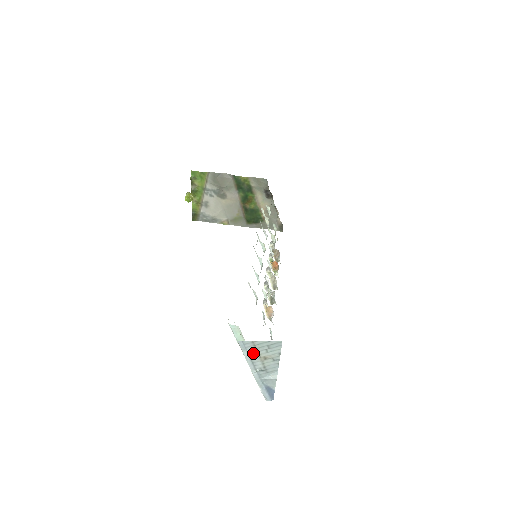
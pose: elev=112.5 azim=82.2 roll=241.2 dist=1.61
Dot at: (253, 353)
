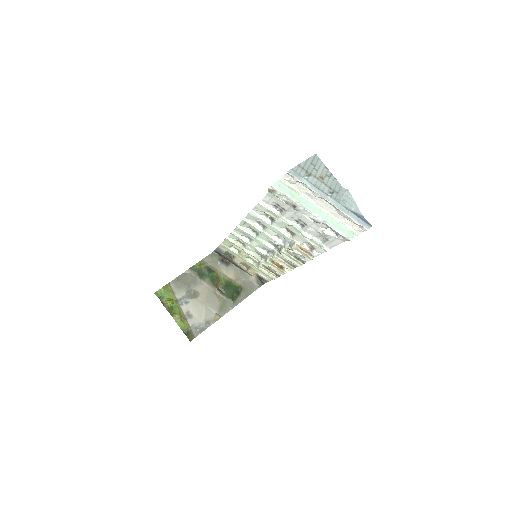
Dot at: (309, 178)
